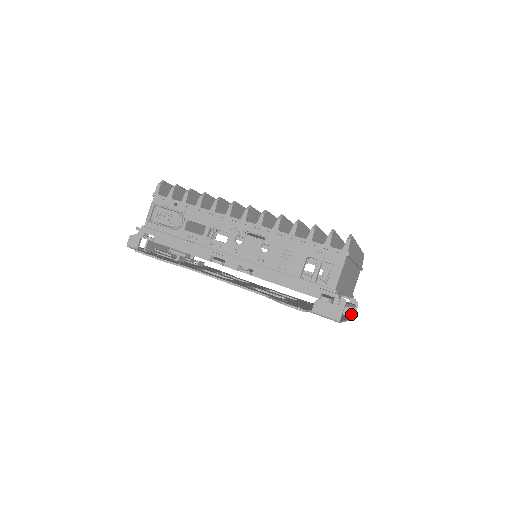
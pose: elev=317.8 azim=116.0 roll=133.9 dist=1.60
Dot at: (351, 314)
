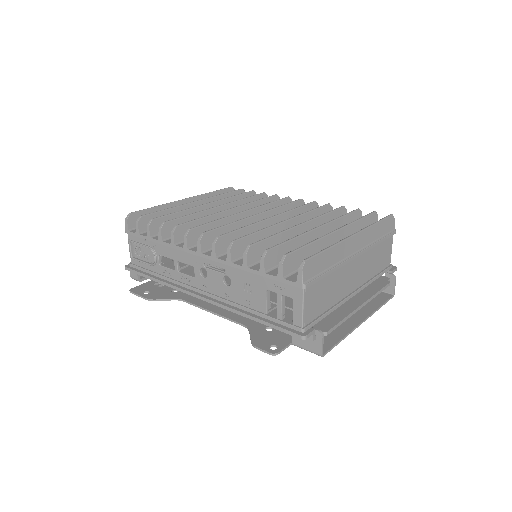
Dot at: (389, 290)
